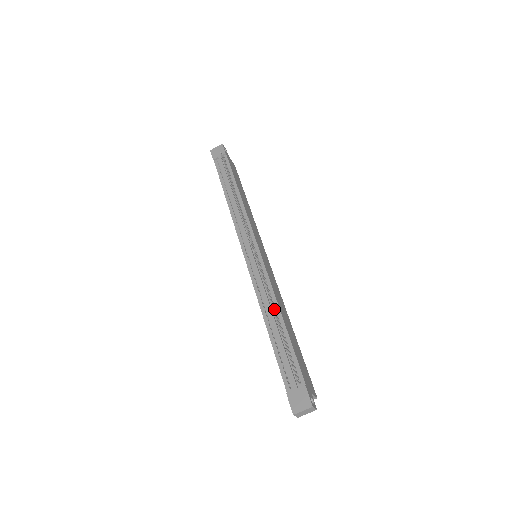
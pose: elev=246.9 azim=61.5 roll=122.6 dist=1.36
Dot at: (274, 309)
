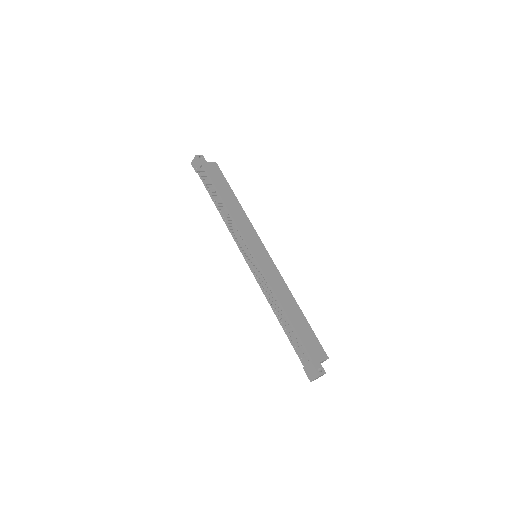
Dot at: (276, 308)
